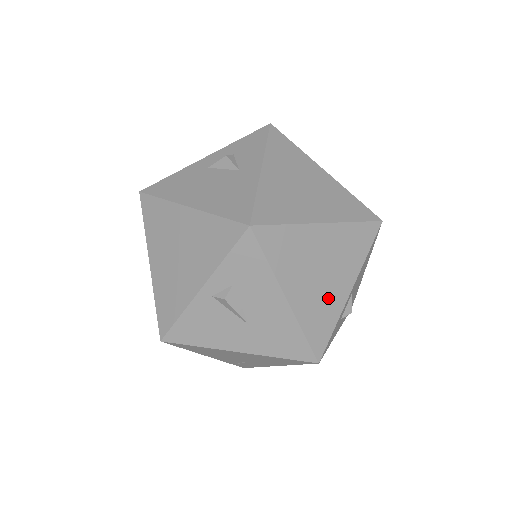
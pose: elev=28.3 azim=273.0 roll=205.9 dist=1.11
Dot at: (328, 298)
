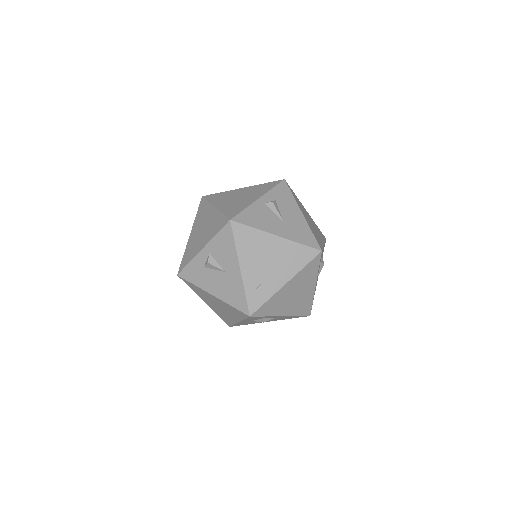
Dot at: (317, 234)
